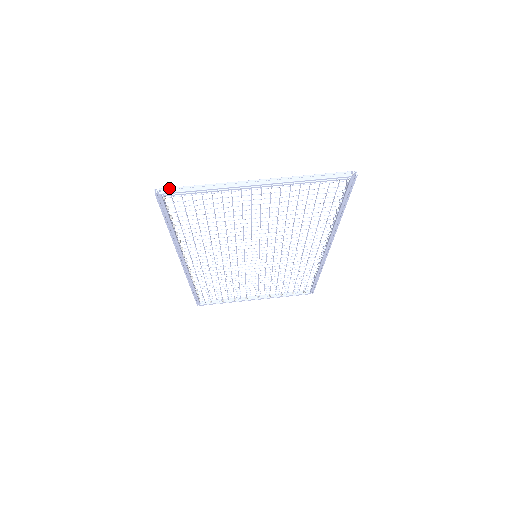
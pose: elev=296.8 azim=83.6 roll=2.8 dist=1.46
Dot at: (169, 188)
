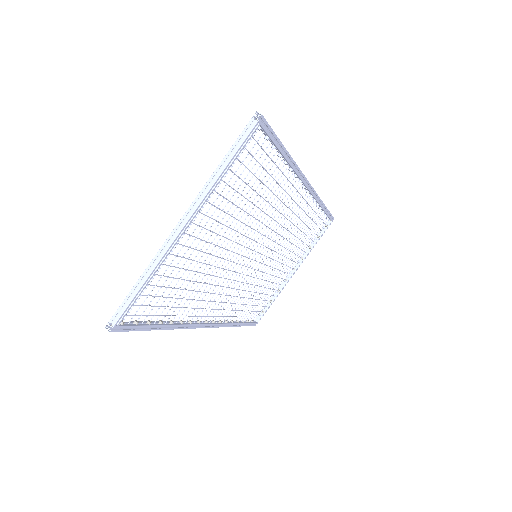
Dot at: (115, 314)
